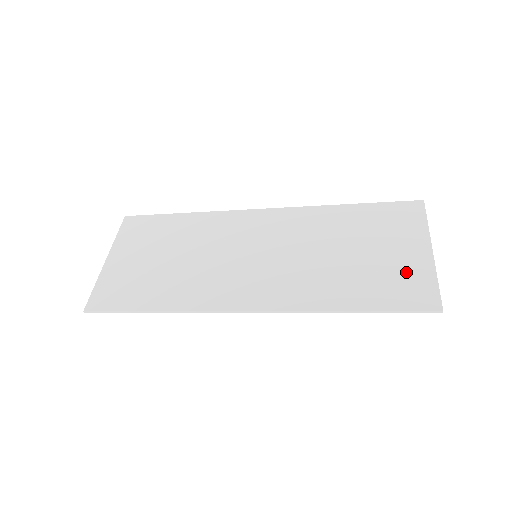
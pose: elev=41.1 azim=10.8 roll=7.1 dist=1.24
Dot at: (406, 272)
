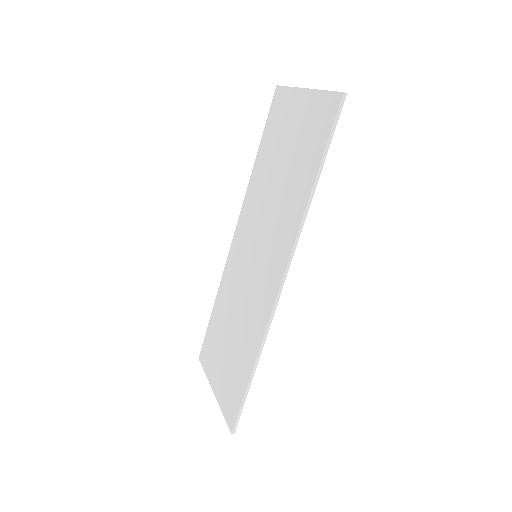
Dot at: (309, 119)
